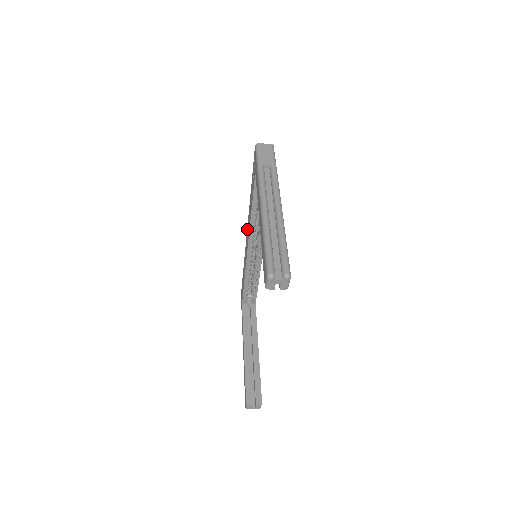
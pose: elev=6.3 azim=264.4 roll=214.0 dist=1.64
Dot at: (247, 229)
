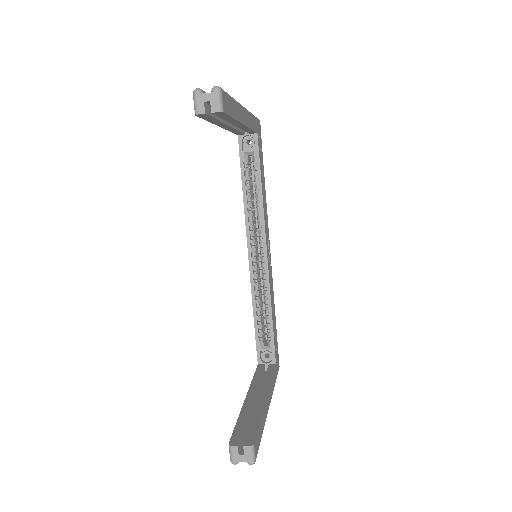
Dot at: occluded
